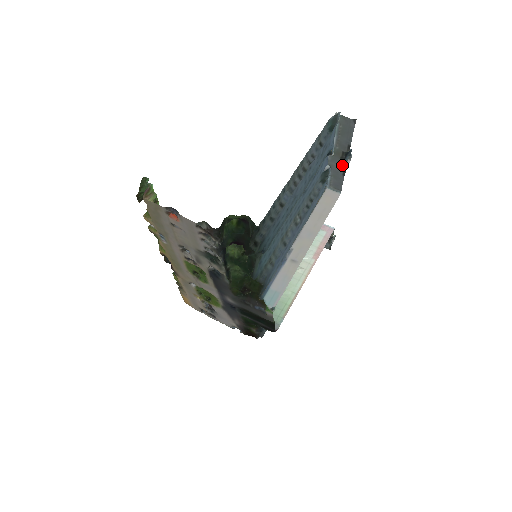
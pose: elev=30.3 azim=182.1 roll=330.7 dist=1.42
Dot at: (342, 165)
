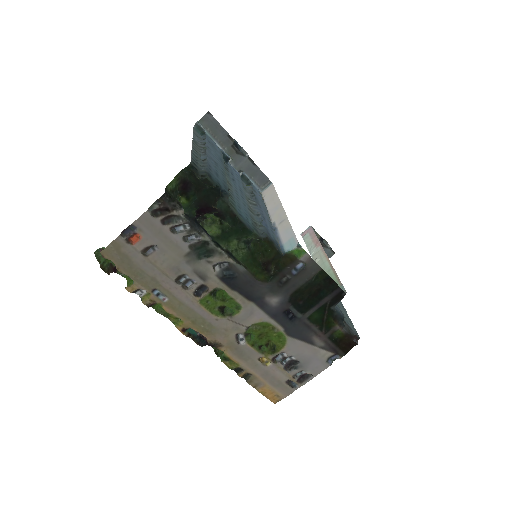
Dot at: (244, 158)
